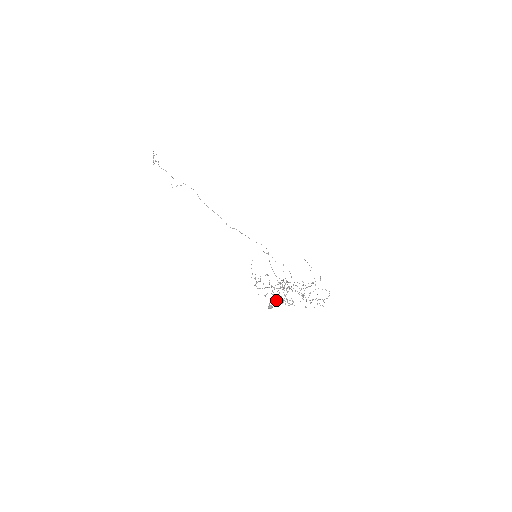
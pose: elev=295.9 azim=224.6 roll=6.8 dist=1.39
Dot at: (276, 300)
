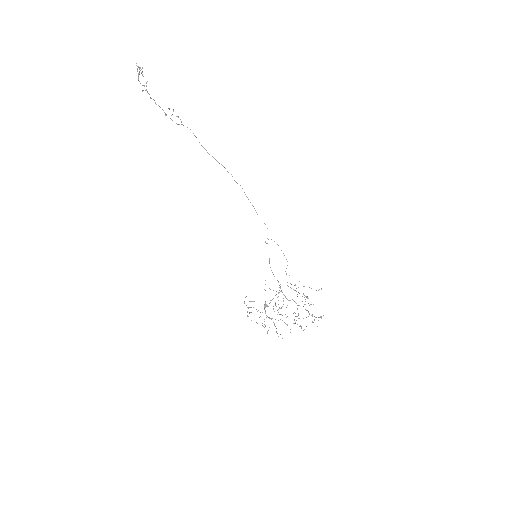
Dot at: occluded
